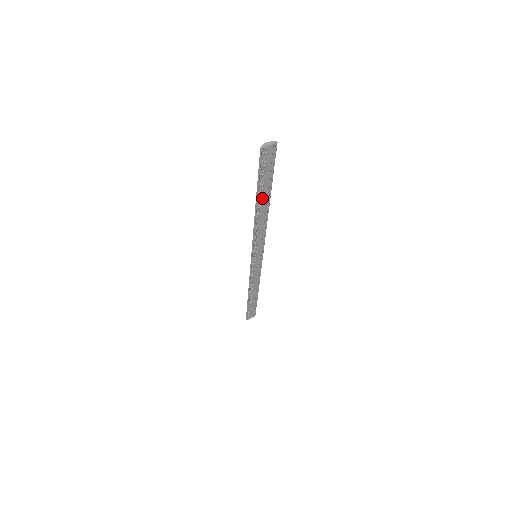
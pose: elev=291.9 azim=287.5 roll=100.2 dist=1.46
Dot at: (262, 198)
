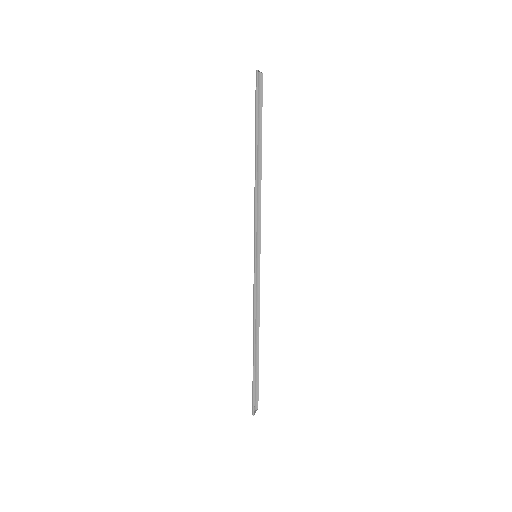
Dot at: (257, 150)
